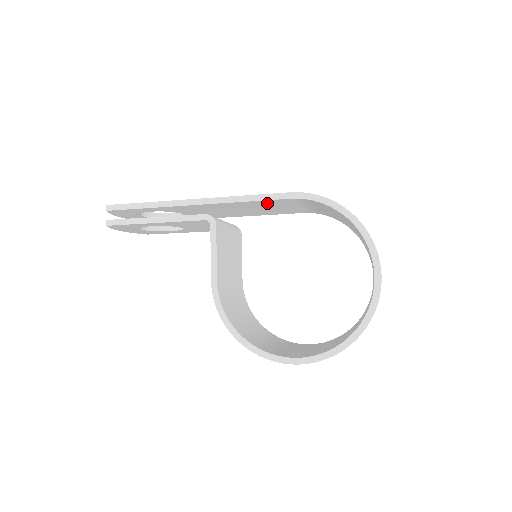
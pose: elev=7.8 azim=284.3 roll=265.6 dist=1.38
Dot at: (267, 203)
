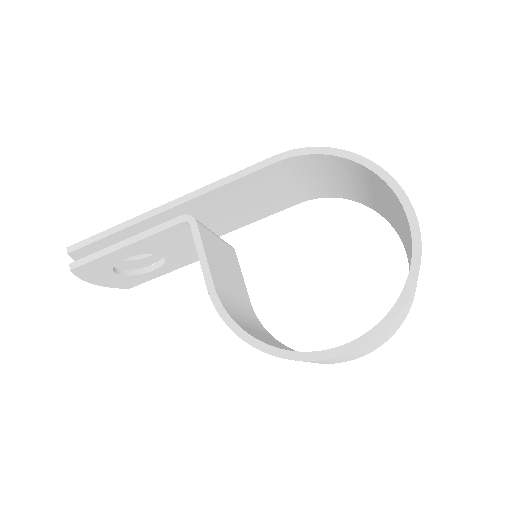
Dot at: (250, 184)
